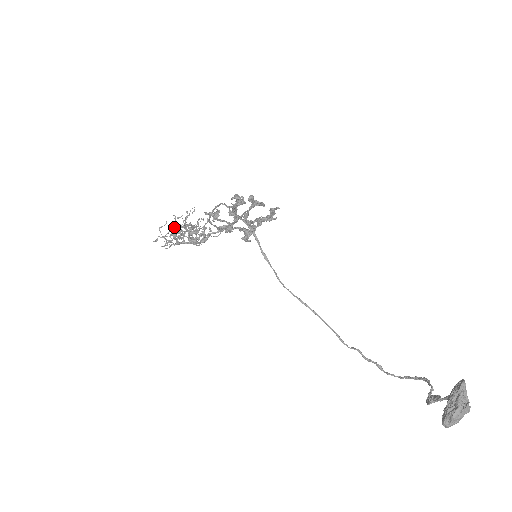
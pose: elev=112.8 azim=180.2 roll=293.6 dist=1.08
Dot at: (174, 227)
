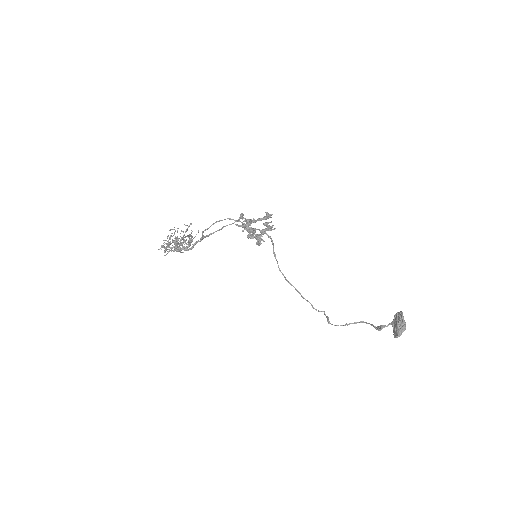
Dot at: (175, 237)
